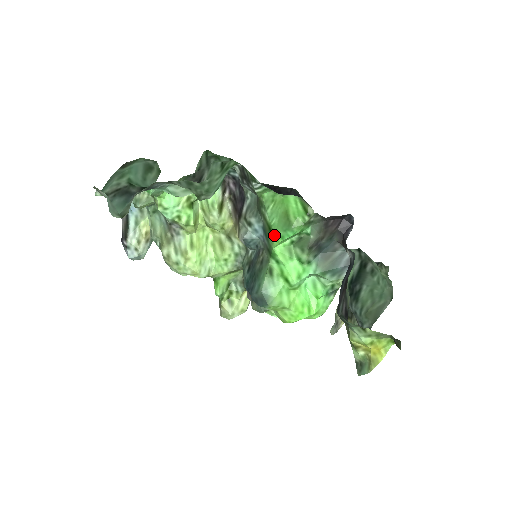
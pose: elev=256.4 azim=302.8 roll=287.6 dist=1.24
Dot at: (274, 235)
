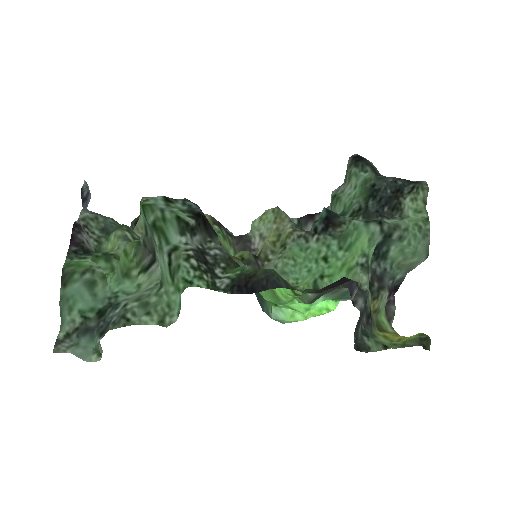
Dot at: occluded
